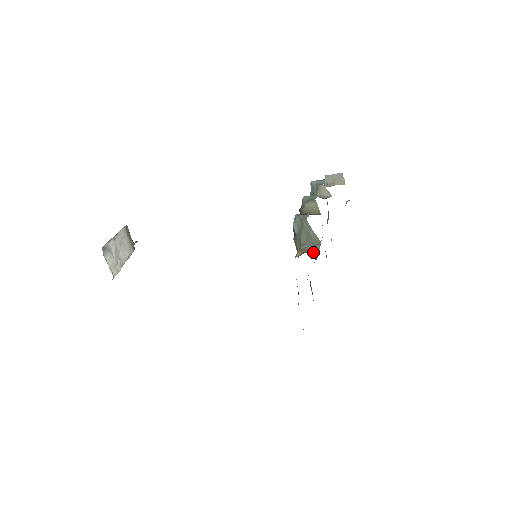
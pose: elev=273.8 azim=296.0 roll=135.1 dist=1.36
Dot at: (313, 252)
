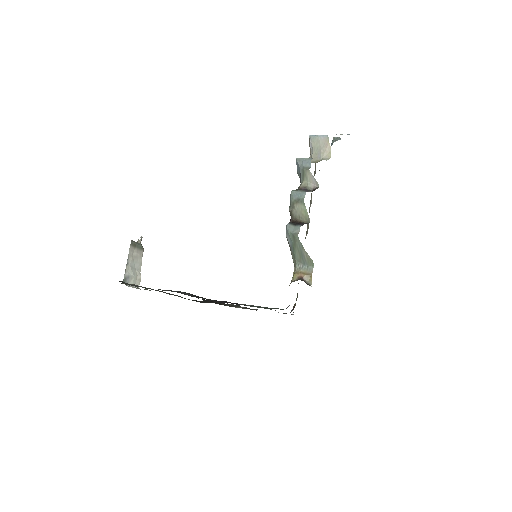
Dot at: (308, 277)
